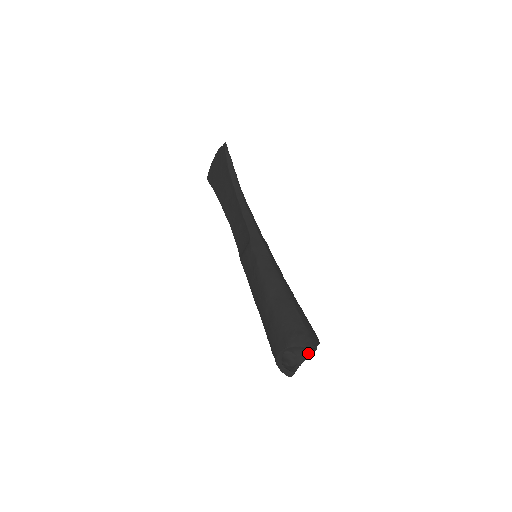
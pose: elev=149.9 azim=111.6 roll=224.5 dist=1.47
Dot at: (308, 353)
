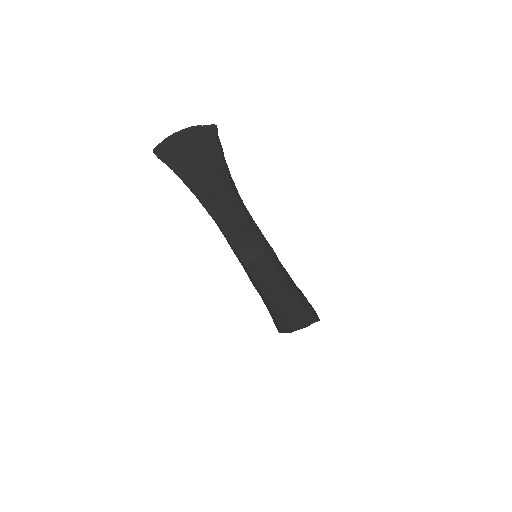
Dot at: occluded
